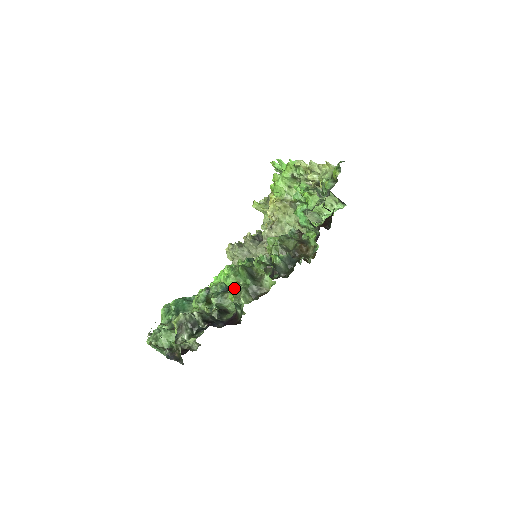
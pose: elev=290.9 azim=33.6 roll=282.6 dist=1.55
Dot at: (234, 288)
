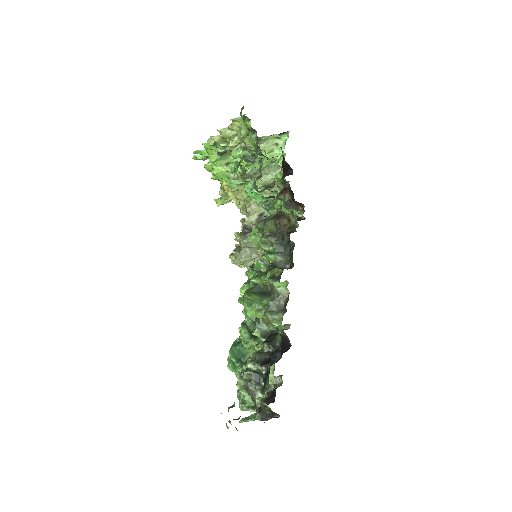
Dot at: occluded
